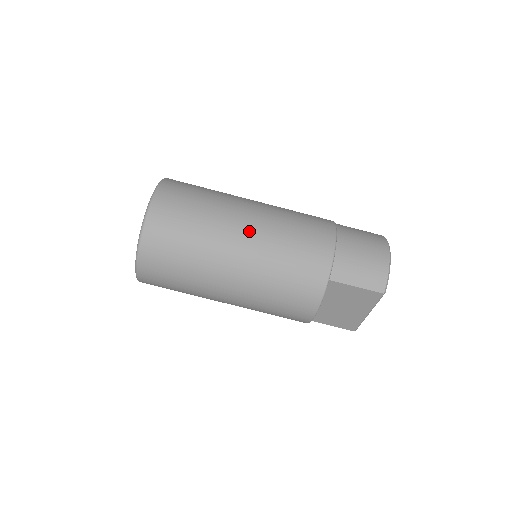
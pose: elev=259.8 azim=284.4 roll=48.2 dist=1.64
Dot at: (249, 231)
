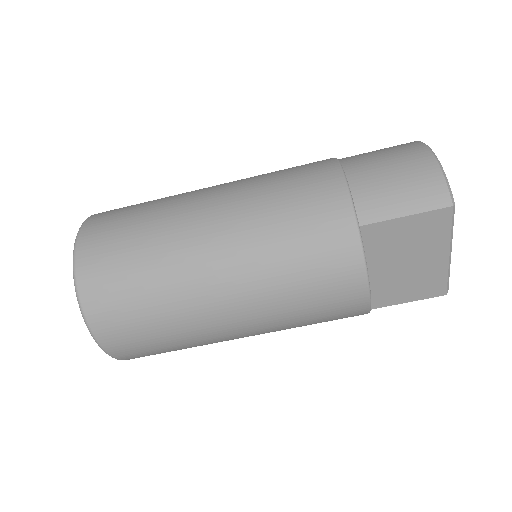
Dot at: (215, 216)
